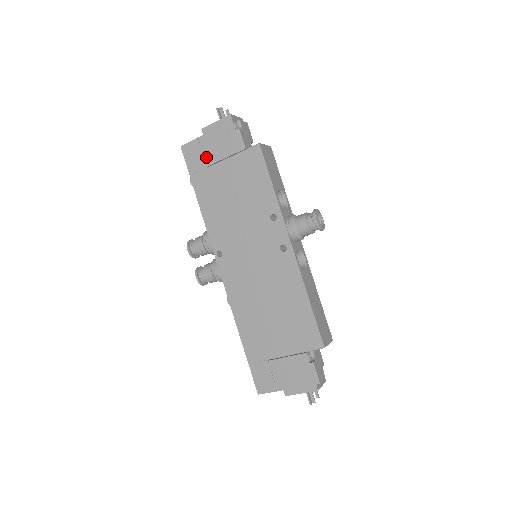
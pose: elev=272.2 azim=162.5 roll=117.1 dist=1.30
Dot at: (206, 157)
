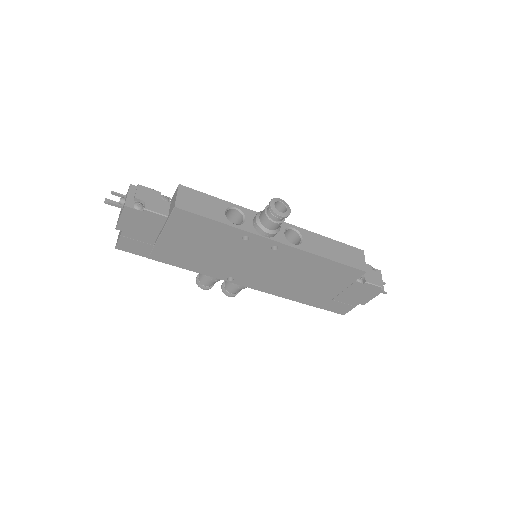
Dot at: (144, 241)
